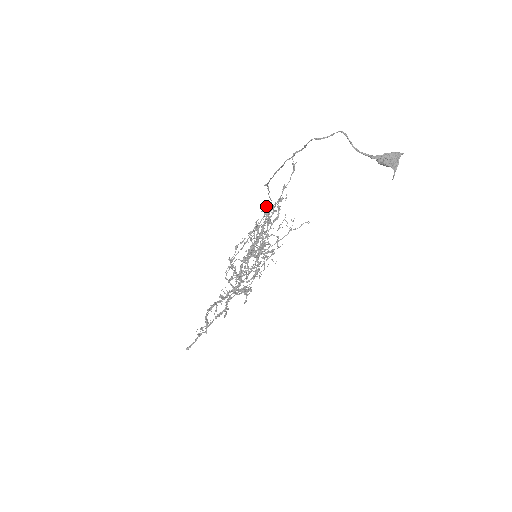
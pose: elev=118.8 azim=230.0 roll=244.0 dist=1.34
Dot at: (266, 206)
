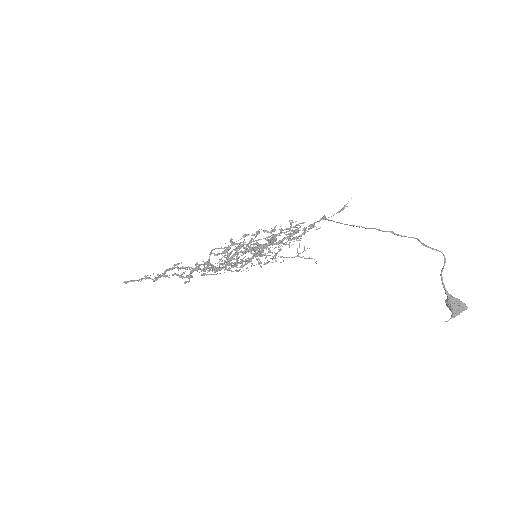
Dot at: occluded
